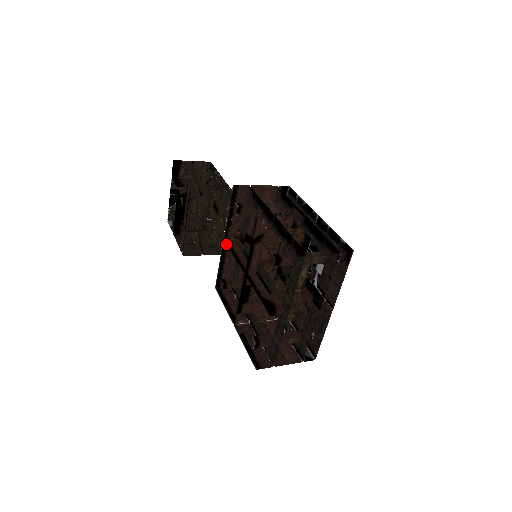
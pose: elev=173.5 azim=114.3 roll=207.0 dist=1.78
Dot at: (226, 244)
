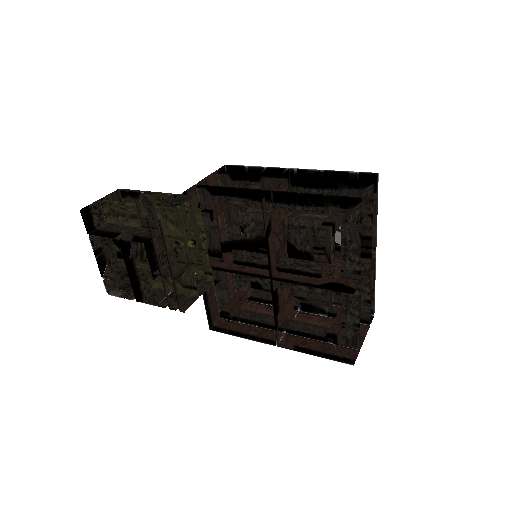
Dot at: occluded
